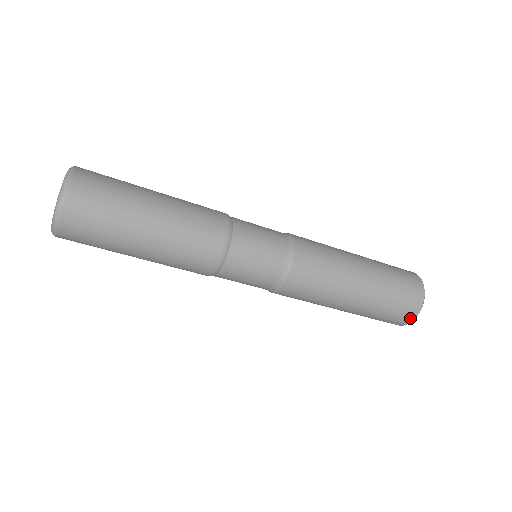
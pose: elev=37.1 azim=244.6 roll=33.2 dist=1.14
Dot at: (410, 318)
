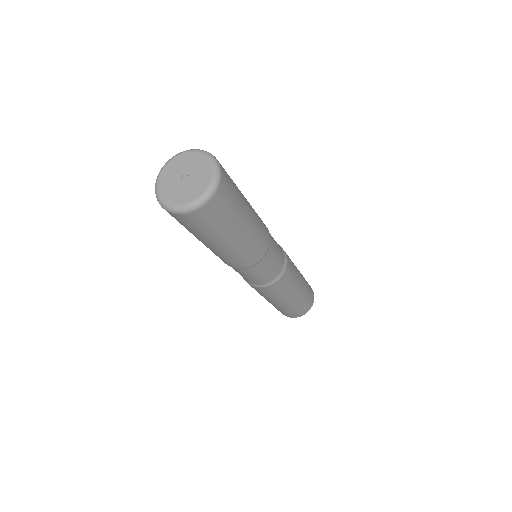
Dot at: (289, 316)
